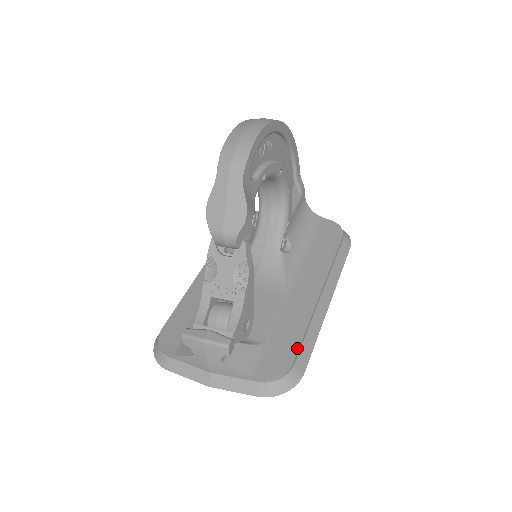
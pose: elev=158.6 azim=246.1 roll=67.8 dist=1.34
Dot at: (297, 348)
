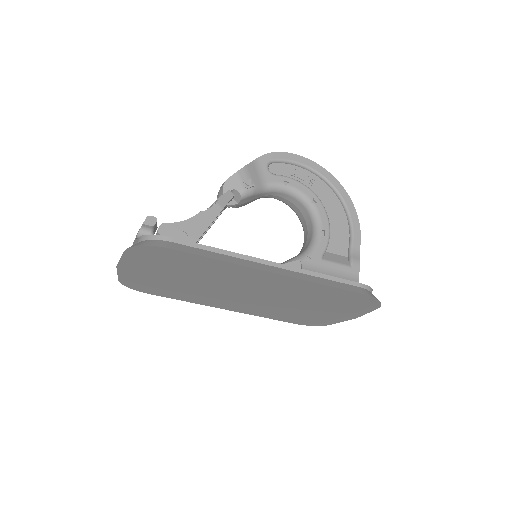
Dot at: (190, 242)
